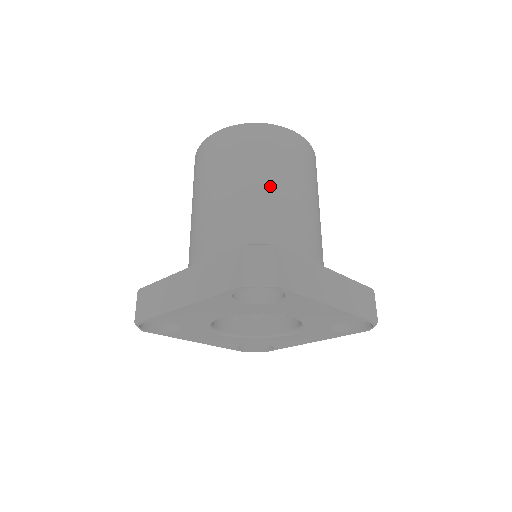
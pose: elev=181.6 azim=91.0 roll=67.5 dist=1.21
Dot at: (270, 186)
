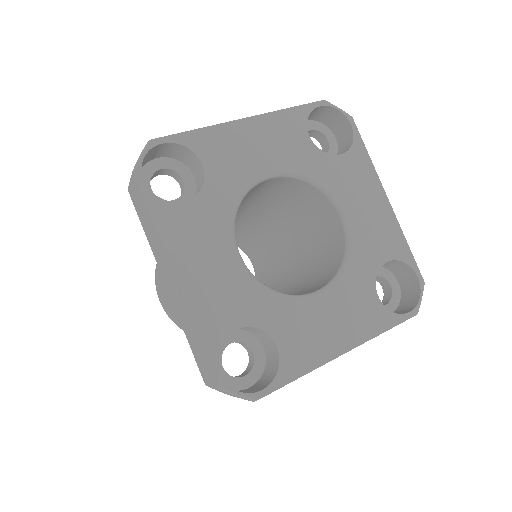
Dot at: occluded
